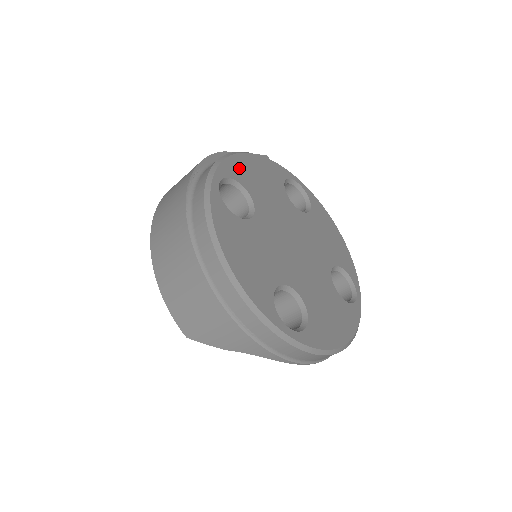
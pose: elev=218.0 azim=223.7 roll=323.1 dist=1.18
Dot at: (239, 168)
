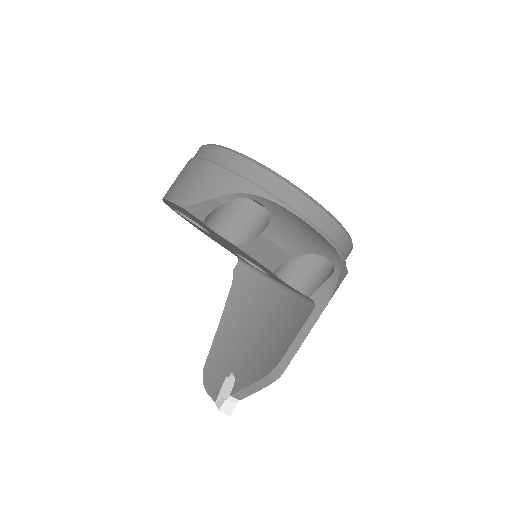
Dot at: occluded
